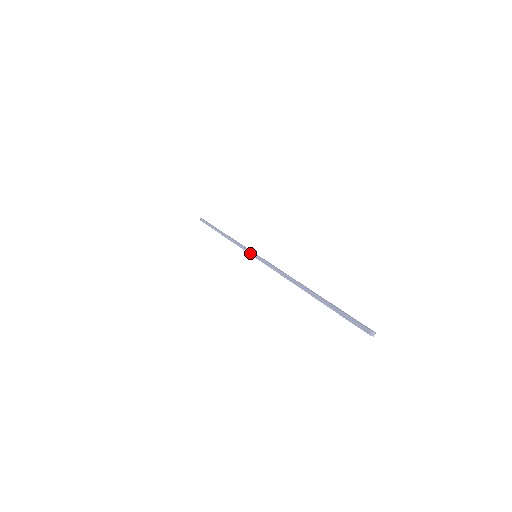
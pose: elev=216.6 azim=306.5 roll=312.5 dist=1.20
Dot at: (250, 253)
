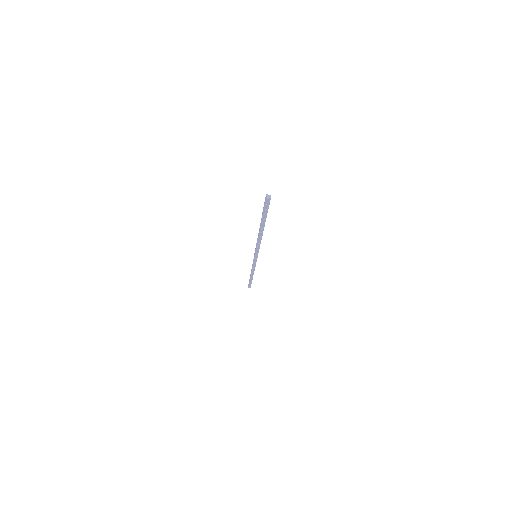
Dot at: (254, 258)
